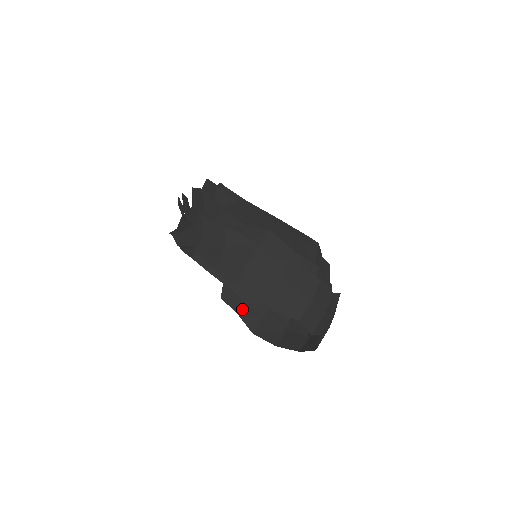
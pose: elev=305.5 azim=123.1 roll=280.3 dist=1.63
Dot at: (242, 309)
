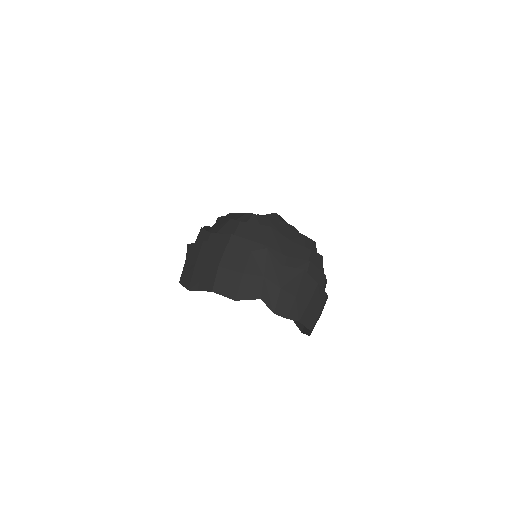
Dot at: occluded
